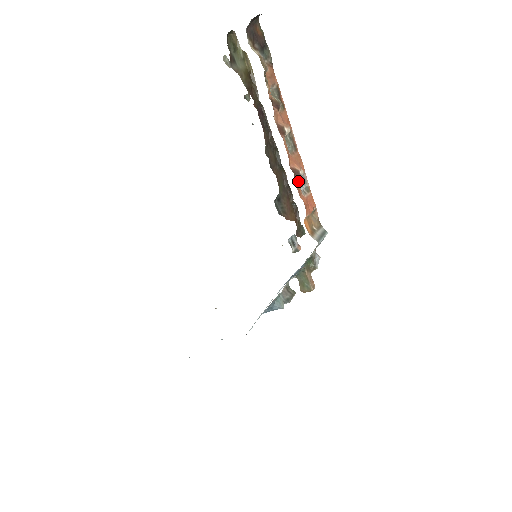
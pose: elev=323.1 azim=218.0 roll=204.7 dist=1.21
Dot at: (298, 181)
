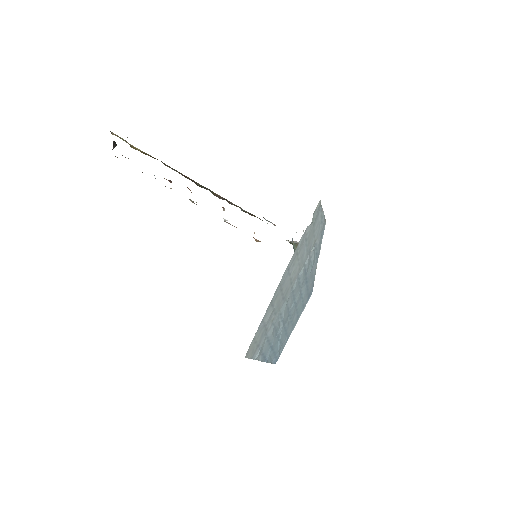
Dot at: occluded
